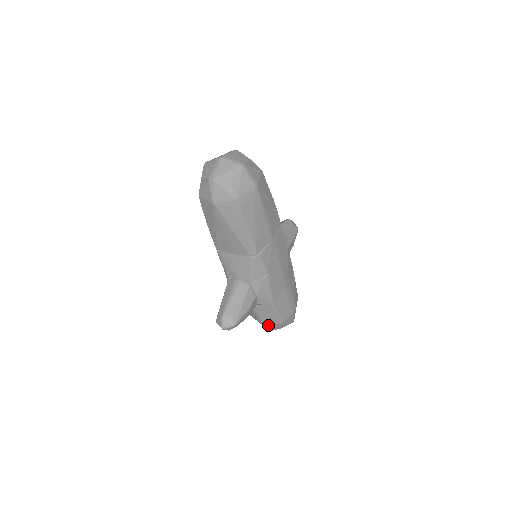
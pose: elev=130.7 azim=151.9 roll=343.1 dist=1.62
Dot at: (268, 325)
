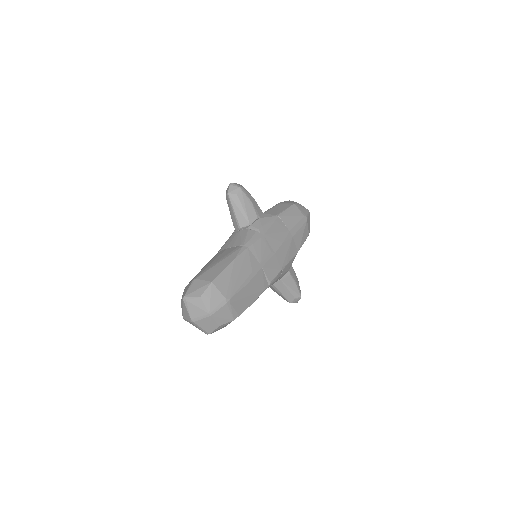
Dot at: occluded
